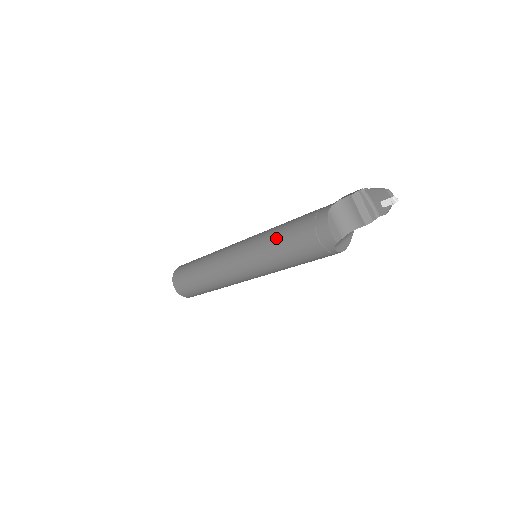
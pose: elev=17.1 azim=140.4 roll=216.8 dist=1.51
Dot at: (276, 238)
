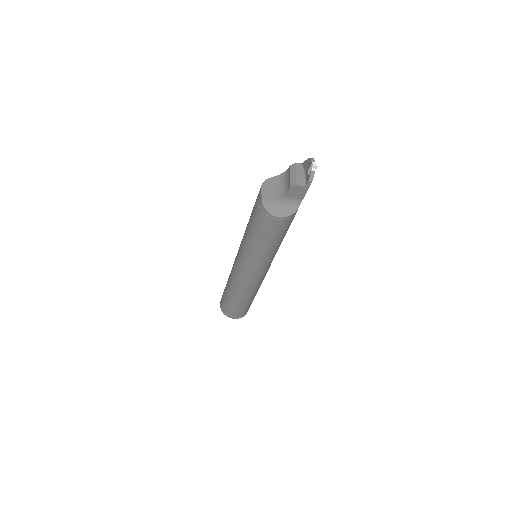
Dot at: occluded
